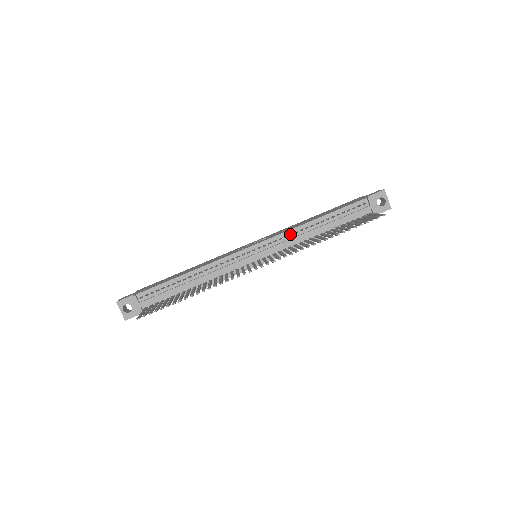
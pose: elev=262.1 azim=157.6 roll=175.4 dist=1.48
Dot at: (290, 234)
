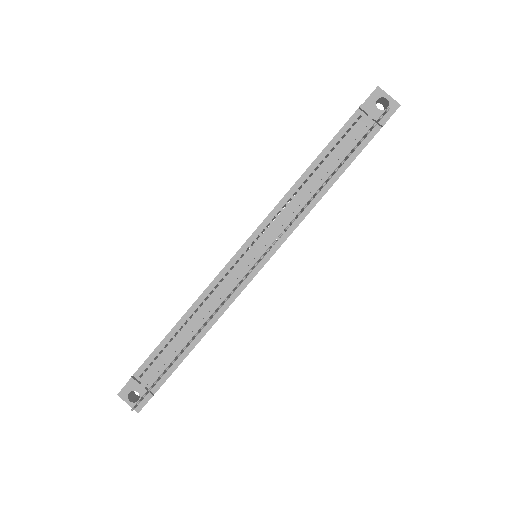
Dot at: occluded
